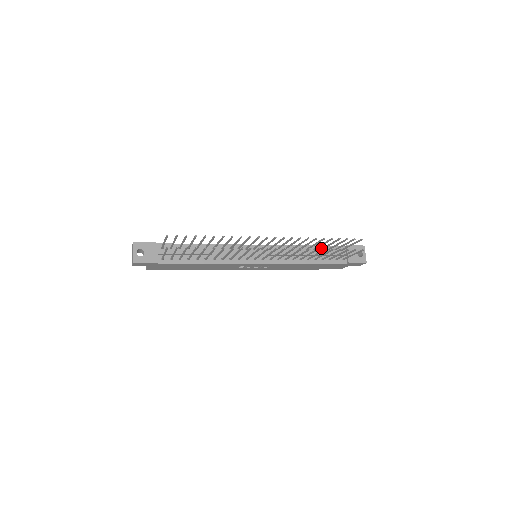
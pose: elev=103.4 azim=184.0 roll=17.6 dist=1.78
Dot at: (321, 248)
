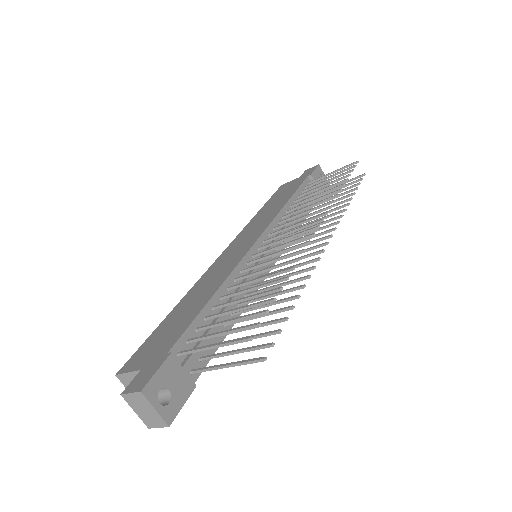
Dot at: (300, 195)
